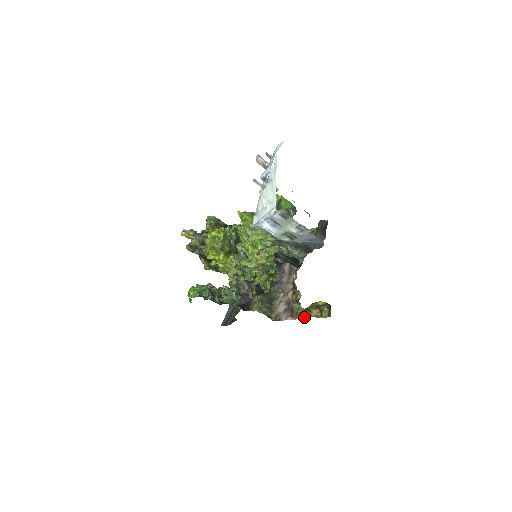
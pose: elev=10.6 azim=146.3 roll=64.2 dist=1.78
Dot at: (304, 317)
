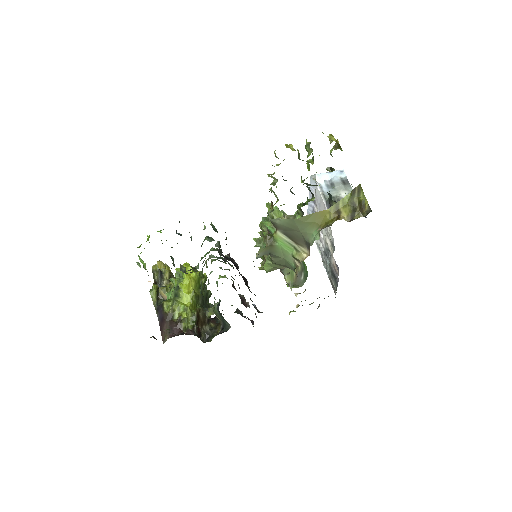
Dot at: occluded
